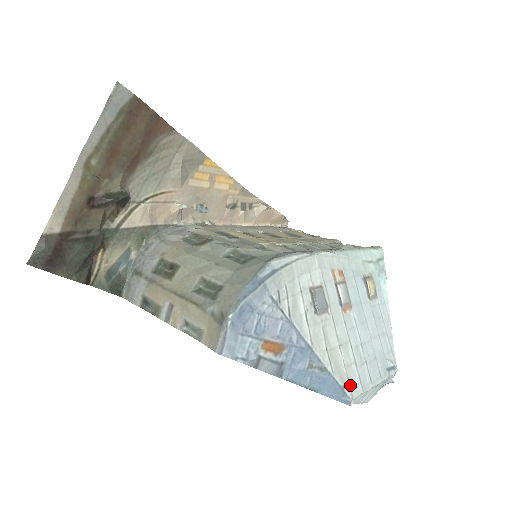
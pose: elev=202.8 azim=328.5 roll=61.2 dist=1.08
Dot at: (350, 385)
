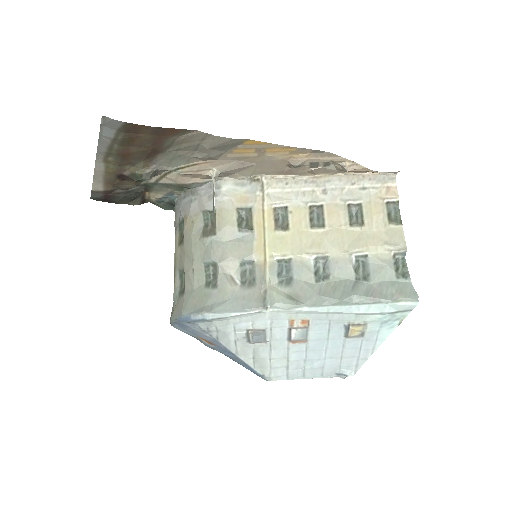
Dot at: (271, 376)
